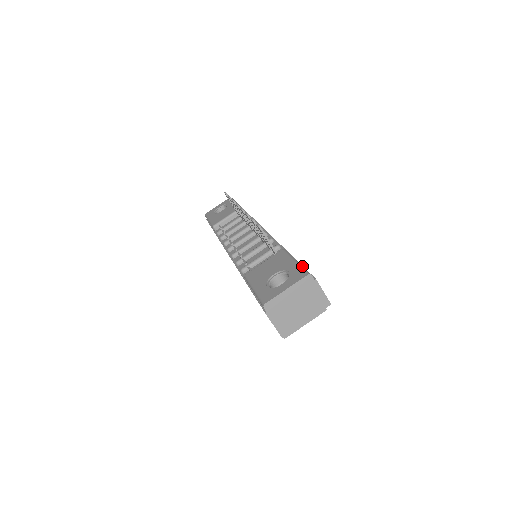
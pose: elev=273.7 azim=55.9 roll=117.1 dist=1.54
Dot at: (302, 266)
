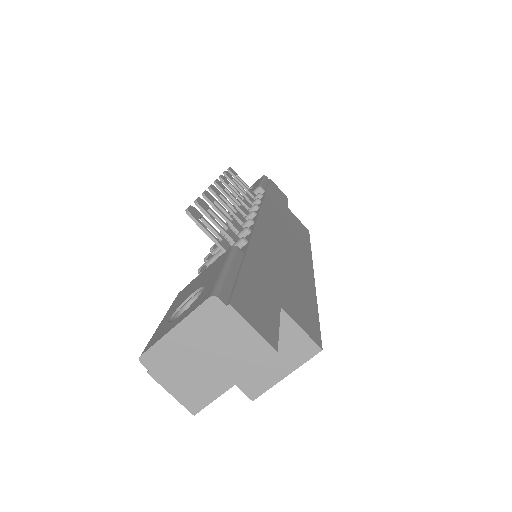
Dot at: (222, 278)
